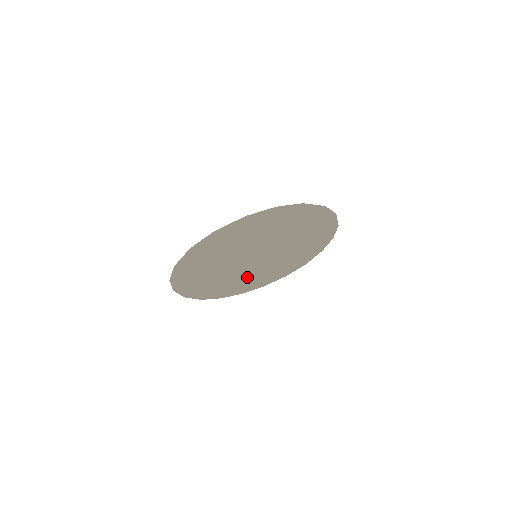
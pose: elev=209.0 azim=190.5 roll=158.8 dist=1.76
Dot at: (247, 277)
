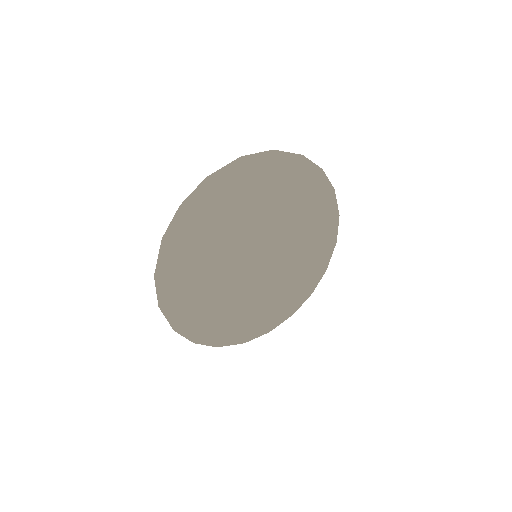
Dot at: (285, 278)
